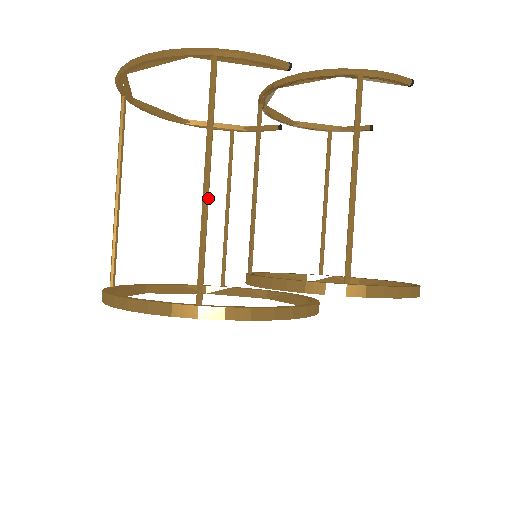
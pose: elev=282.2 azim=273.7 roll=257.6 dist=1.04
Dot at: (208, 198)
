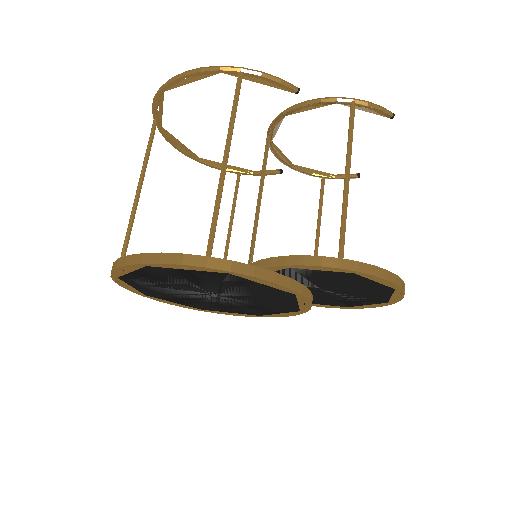
Dot at: (225, 171)
